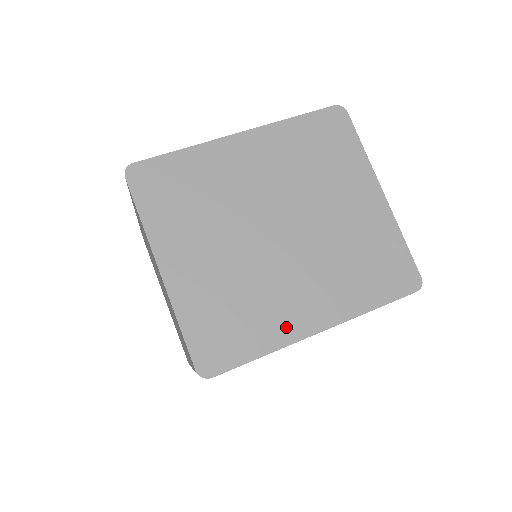
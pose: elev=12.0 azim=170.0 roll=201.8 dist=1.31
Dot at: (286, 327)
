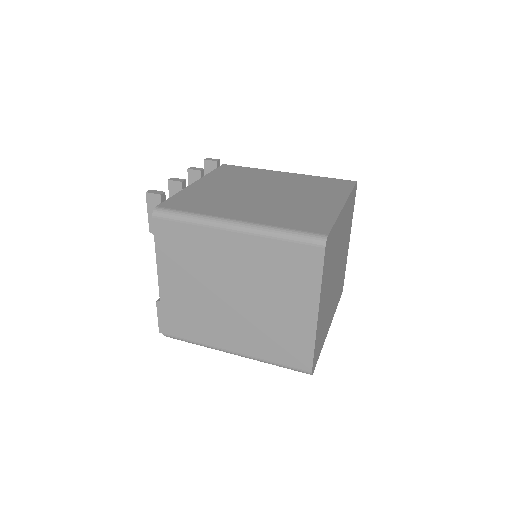
Dot at: (326, 331)
